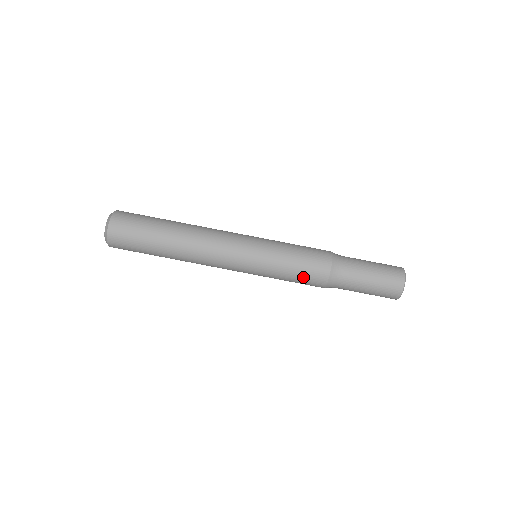
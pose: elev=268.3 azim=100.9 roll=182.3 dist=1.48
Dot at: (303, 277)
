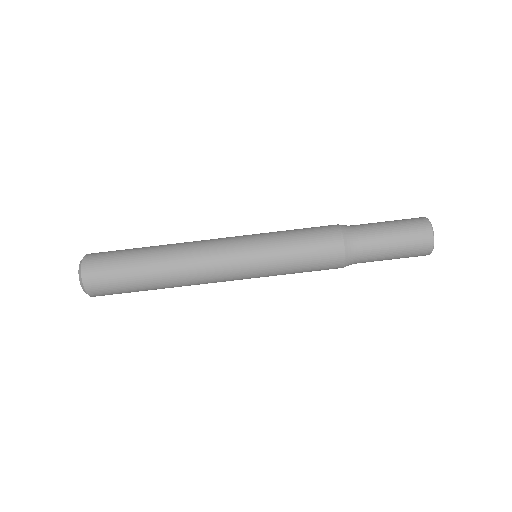
Dot at: (315, 256)
